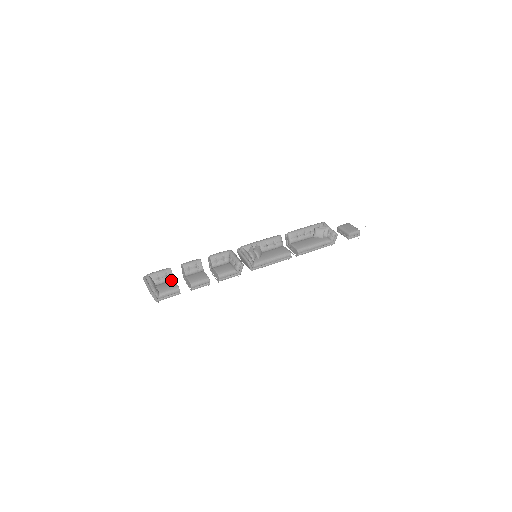
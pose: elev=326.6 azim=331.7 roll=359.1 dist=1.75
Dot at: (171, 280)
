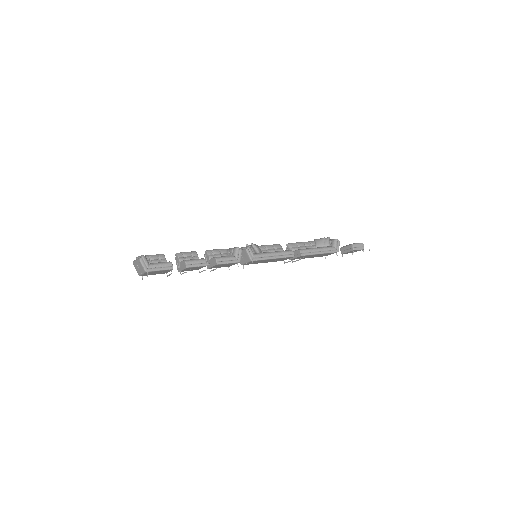
Dot at: occluded
